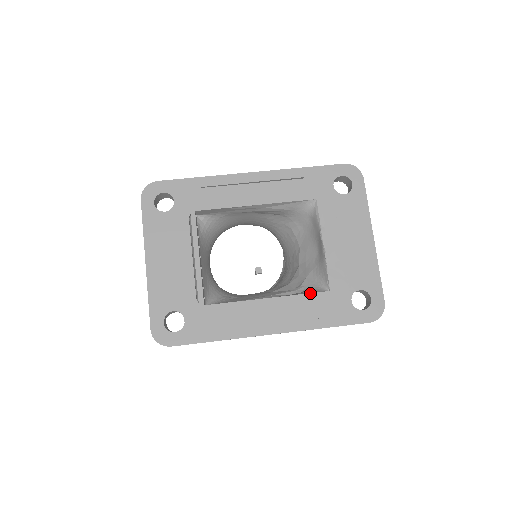
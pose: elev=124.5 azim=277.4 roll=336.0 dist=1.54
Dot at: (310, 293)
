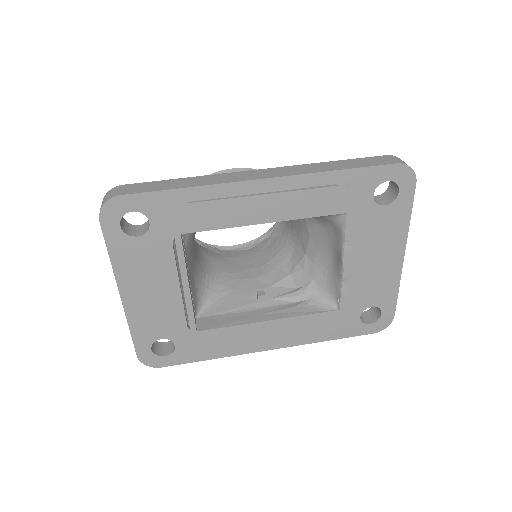
Dot at: (317, 313)
